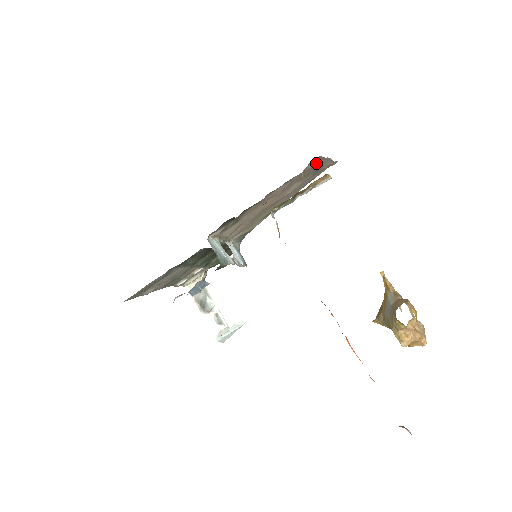
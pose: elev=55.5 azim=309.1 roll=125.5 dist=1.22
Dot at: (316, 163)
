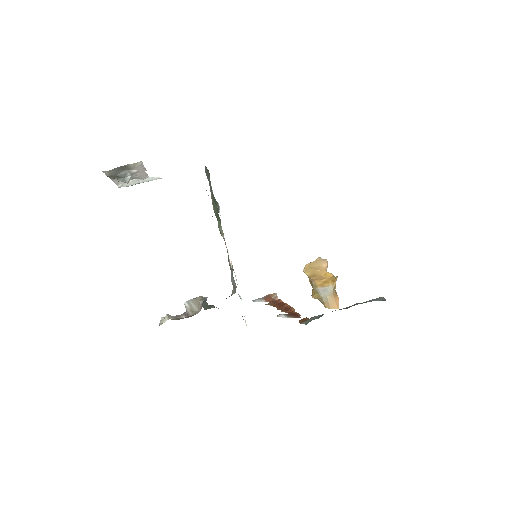
Dot at: occluded
